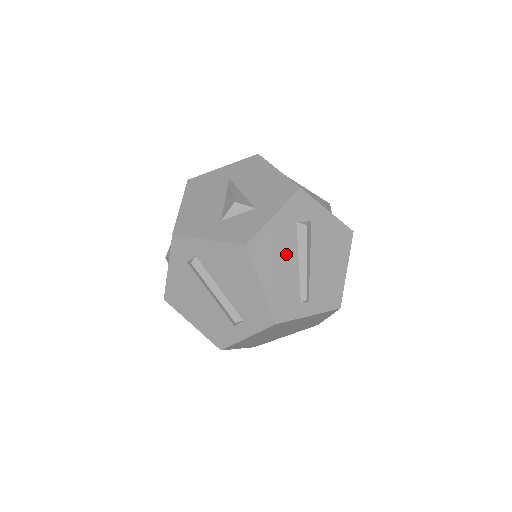
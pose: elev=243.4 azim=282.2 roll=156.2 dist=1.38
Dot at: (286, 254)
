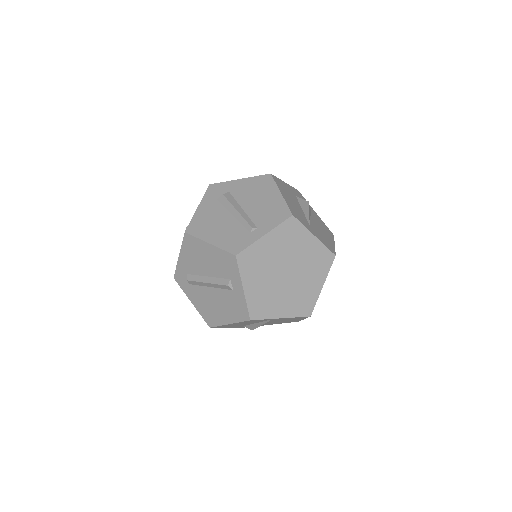
Dot at: (219, 218)
